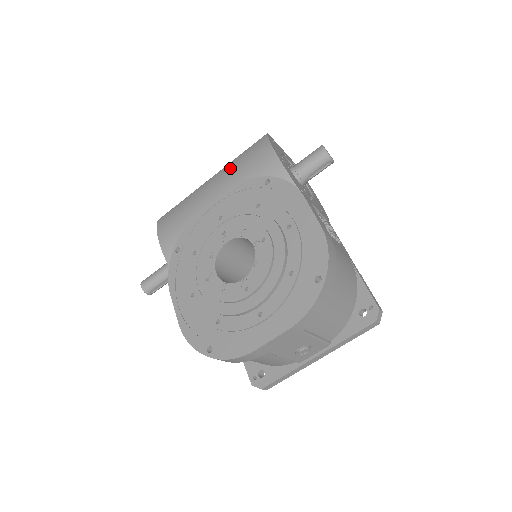
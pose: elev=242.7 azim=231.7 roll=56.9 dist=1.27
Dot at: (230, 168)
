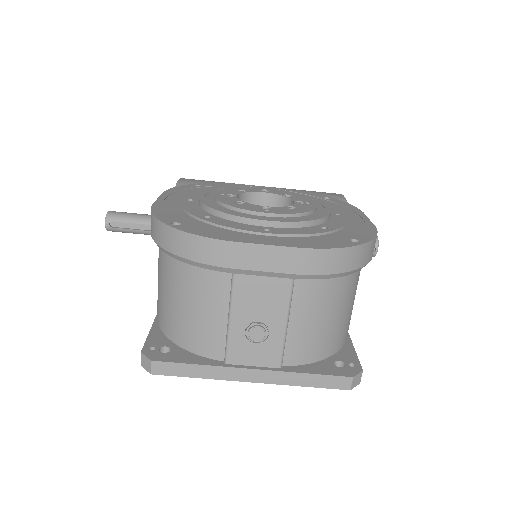
Dot at: occluded
